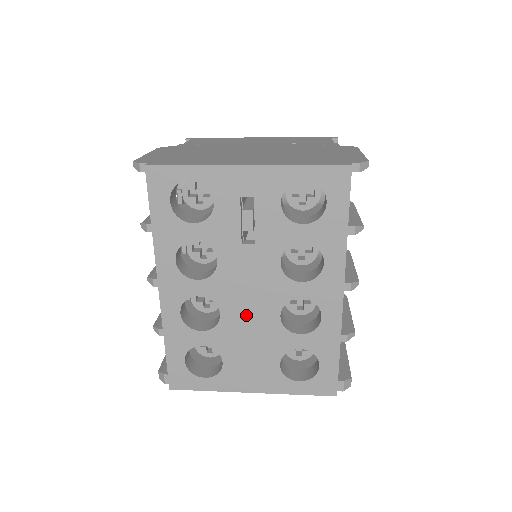
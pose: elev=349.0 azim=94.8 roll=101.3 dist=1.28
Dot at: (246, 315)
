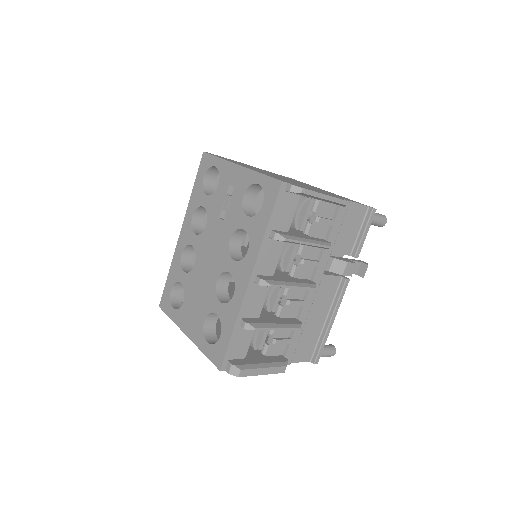
Dot at: (204, 271)
